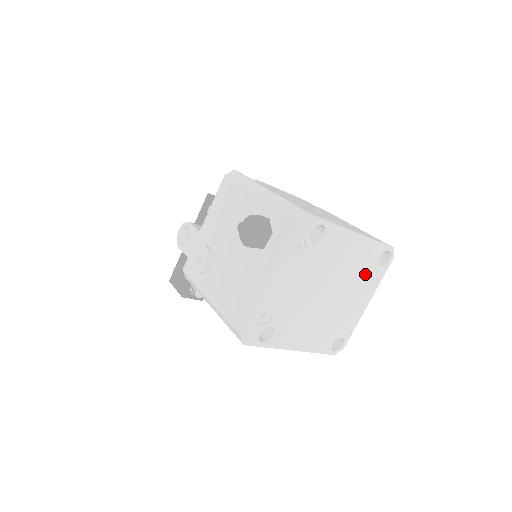
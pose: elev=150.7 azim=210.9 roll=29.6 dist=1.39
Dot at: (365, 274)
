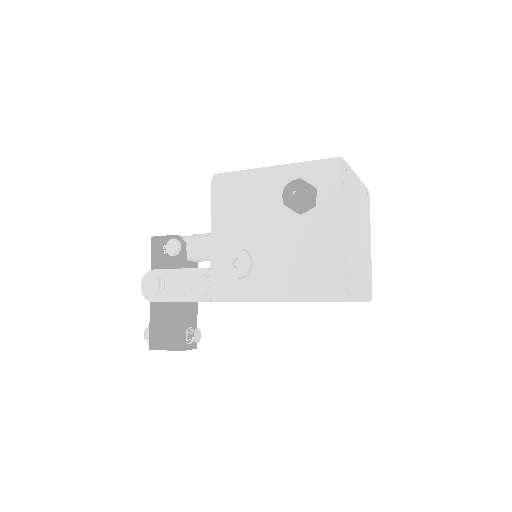
Dot at: (365, 216)
